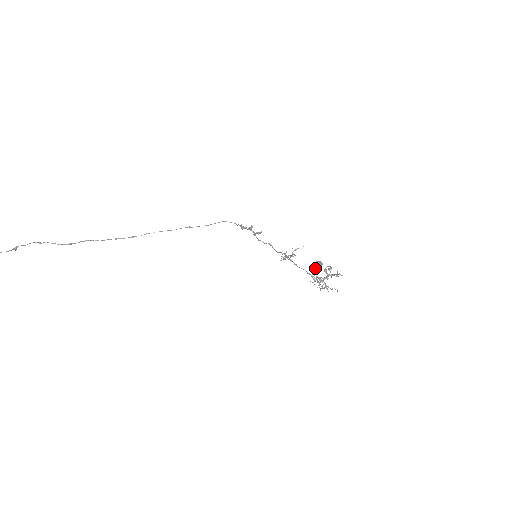
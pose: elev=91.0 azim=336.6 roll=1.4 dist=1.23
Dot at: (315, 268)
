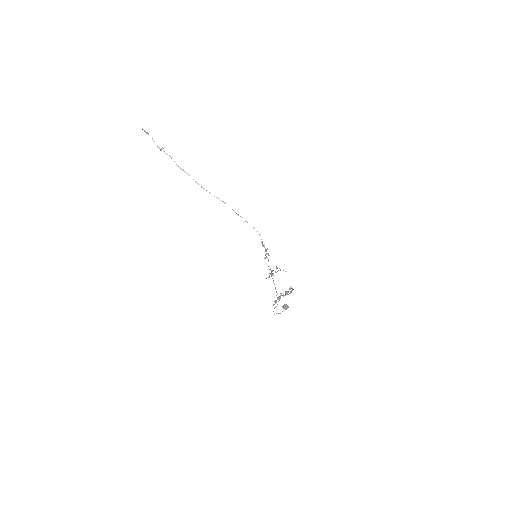
Dot at: occluded
